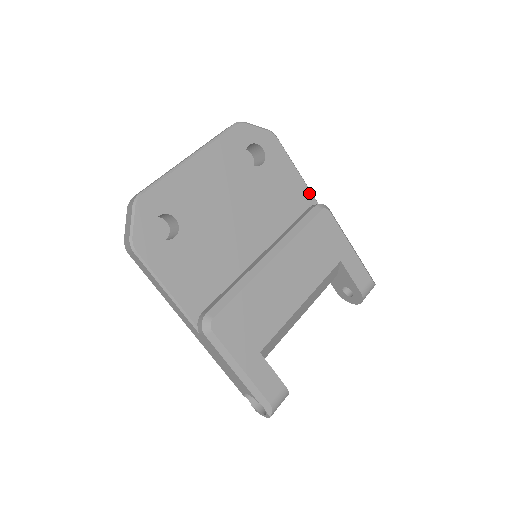
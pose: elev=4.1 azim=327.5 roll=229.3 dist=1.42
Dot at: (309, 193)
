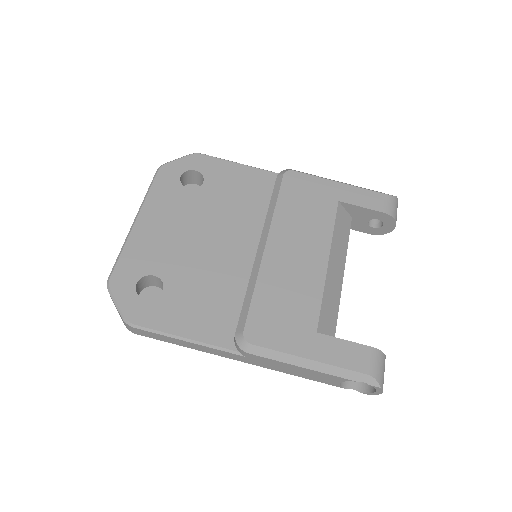
Dot at: (266, 173)
